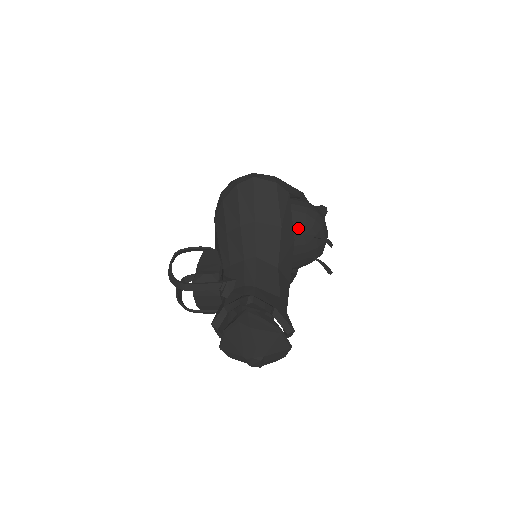
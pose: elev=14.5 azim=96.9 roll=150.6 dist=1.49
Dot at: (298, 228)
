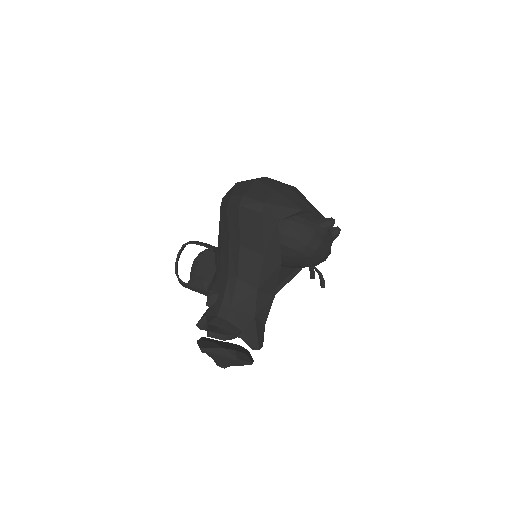
Dot at: (287, 251)
